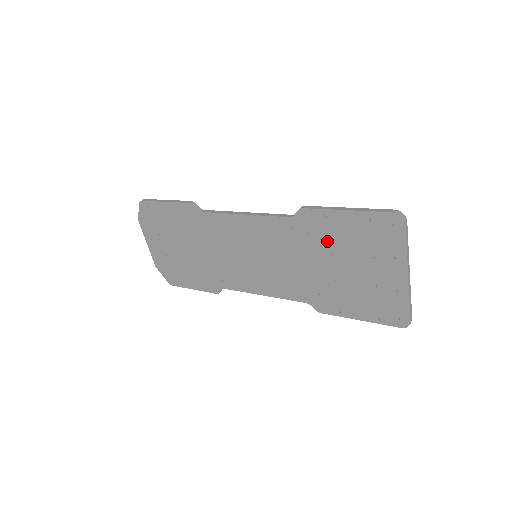
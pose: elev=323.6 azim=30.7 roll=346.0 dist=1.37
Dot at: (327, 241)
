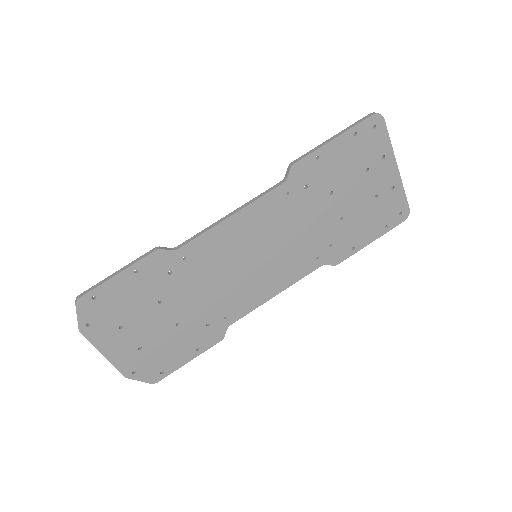
Dot at: (325, 183)
